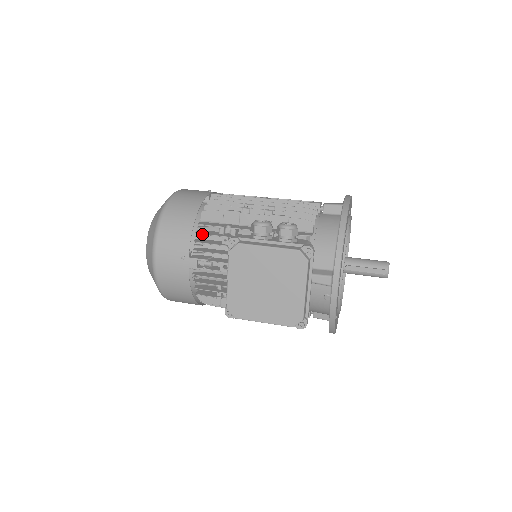
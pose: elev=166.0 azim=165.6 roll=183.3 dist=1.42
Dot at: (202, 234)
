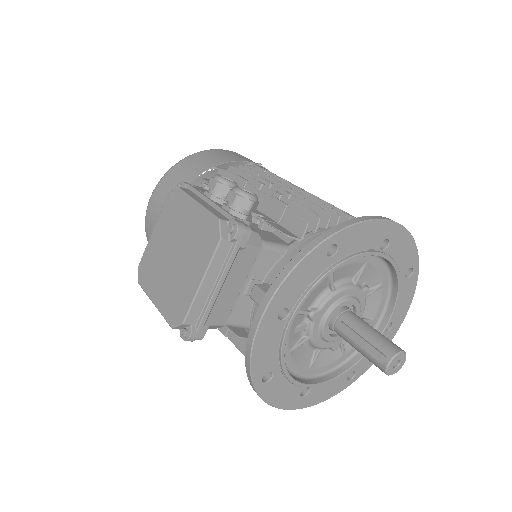
Dot at: occluded
